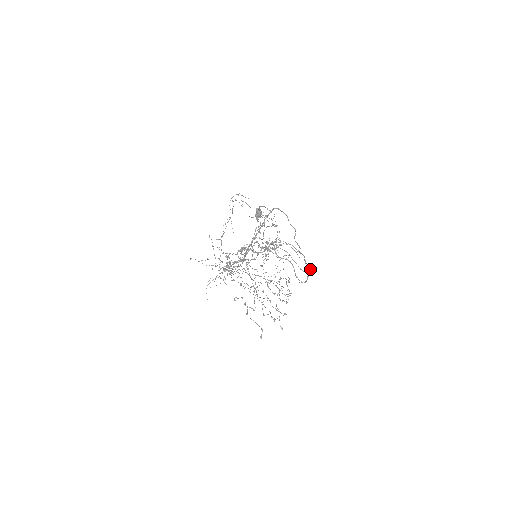
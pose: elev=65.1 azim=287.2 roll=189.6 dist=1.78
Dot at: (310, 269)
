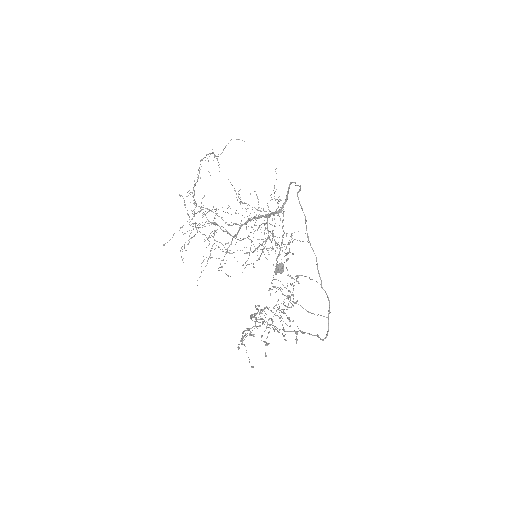
Dot at: occluded
